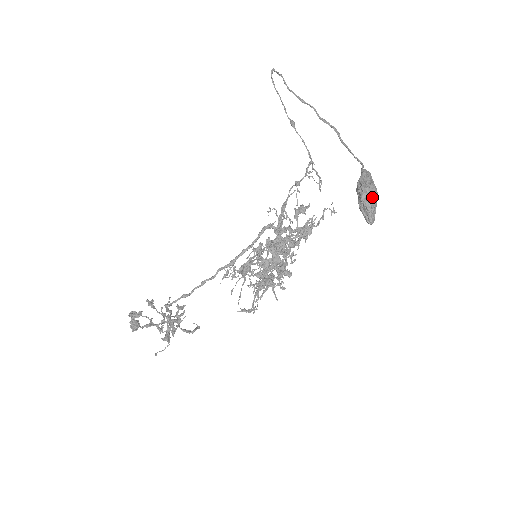
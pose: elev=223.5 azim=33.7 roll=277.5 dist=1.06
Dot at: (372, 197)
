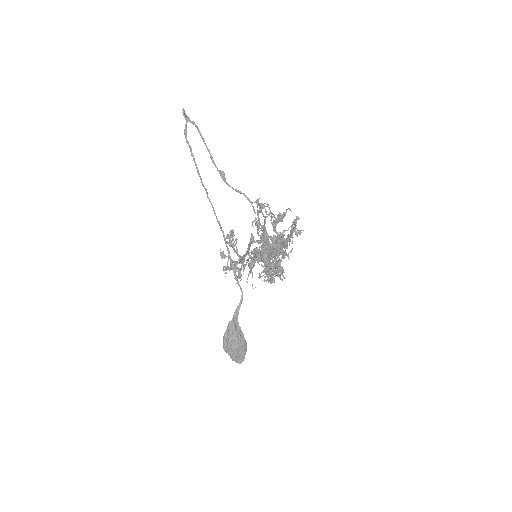
Dot at: (231, 354)
